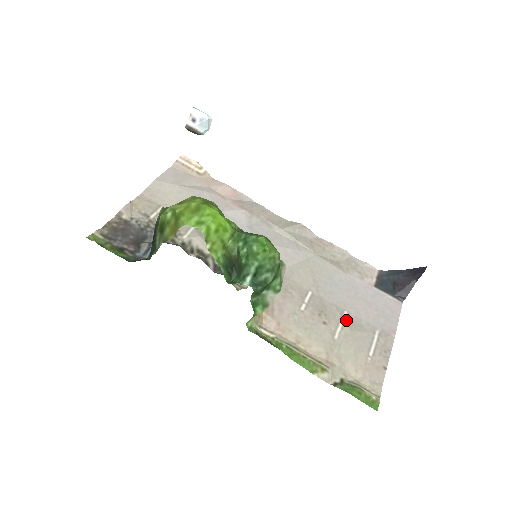
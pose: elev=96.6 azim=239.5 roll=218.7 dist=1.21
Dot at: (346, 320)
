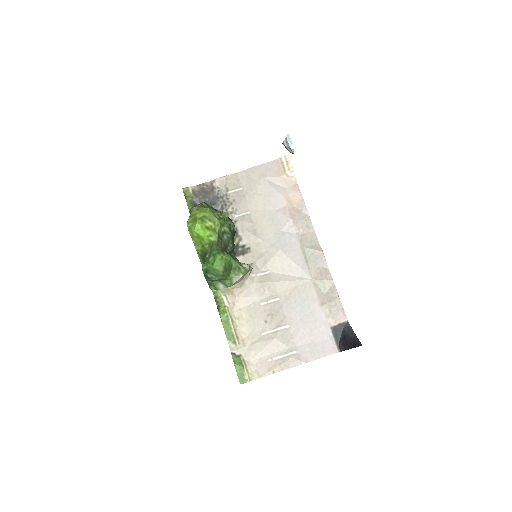
Dot at: (281, 330)
